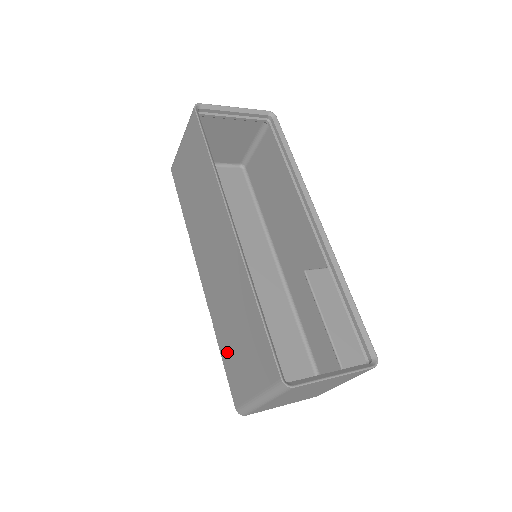
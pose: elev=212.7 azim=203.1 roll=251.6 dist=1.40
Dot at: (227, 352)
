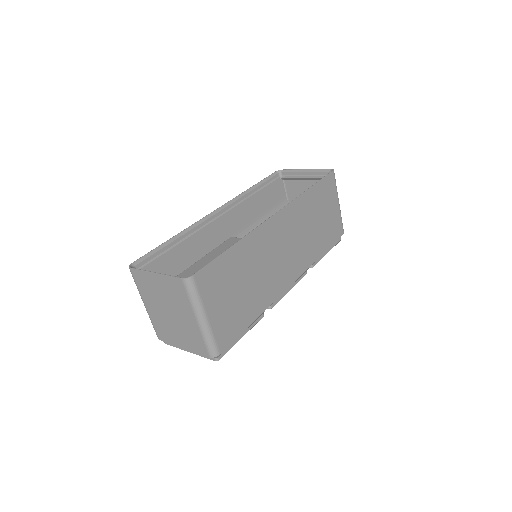
Dot at: occluded
